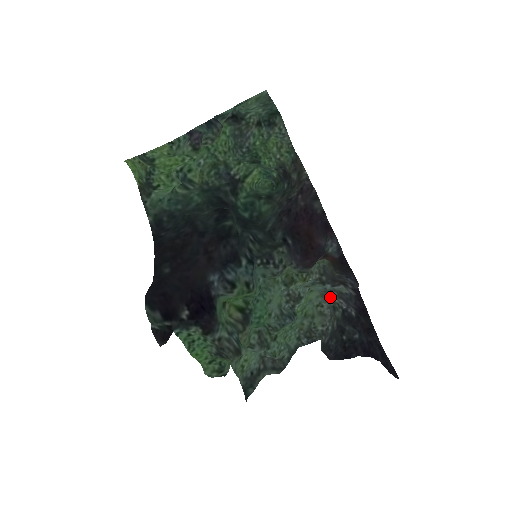
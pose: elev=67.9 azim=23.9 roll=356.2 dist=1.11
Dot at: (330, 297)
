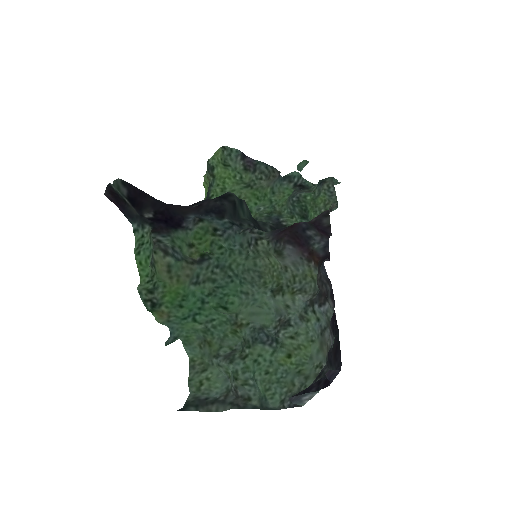
Dot at: (326, 343)
